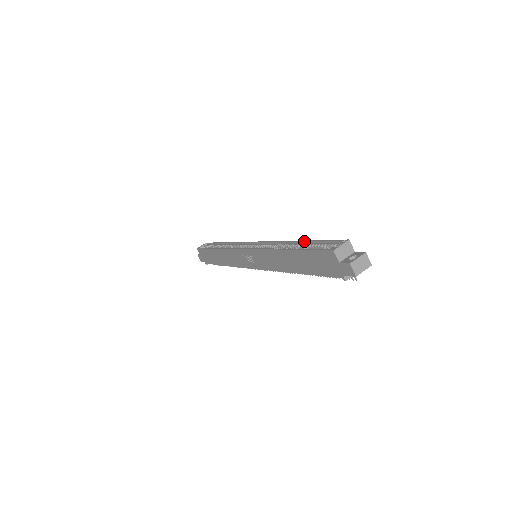
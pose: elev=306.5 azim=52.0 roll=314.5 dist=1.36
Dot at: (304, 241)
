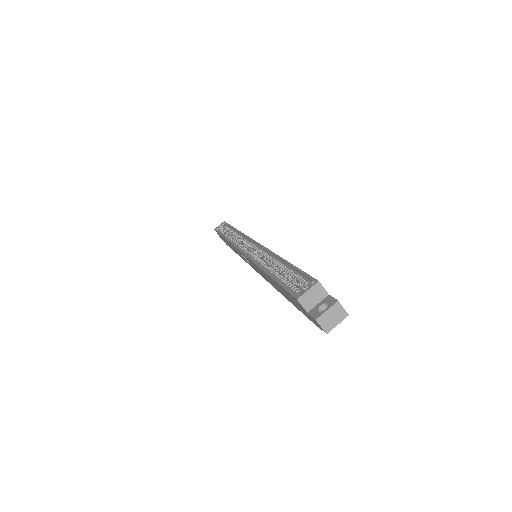
Dot at: (284, 262)
